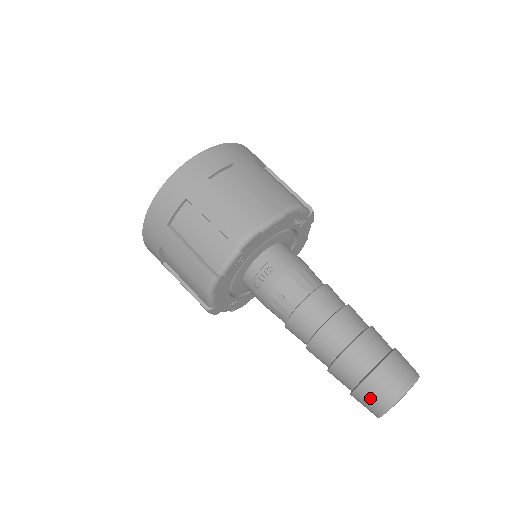
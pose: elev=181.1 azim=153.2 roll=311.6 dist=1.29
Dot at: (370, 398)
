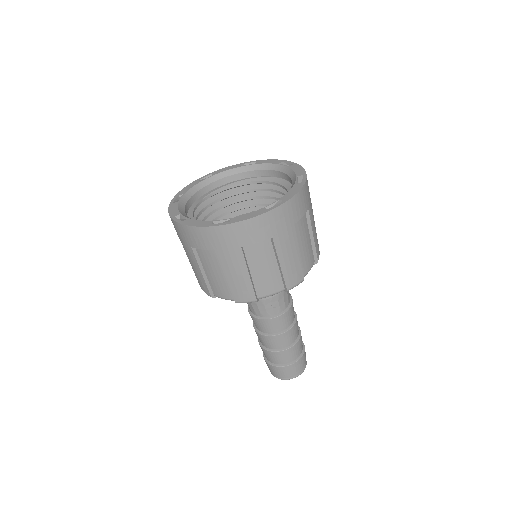
Dot at: (283, 373)
